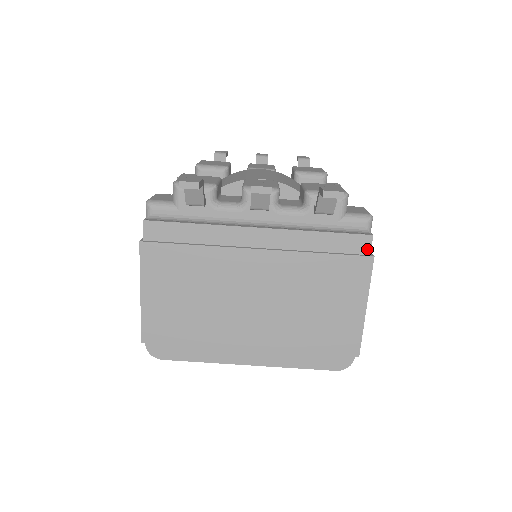
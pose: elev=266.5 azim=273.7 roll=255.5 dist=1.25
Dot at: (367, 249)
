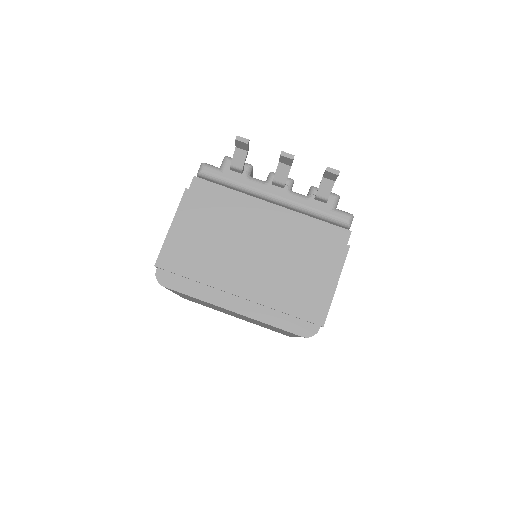
Dot at: (346, 240)
